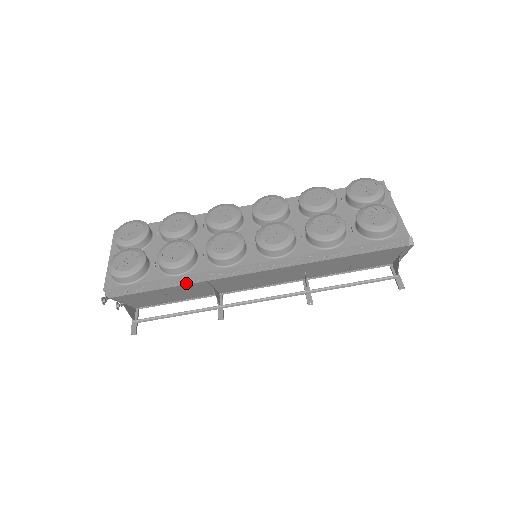
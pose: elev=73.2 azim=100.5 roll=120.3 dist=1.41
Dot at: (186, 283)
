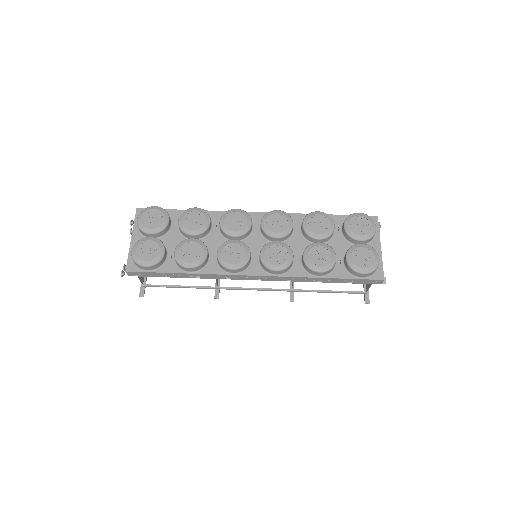
Dot at: (195, 277)
